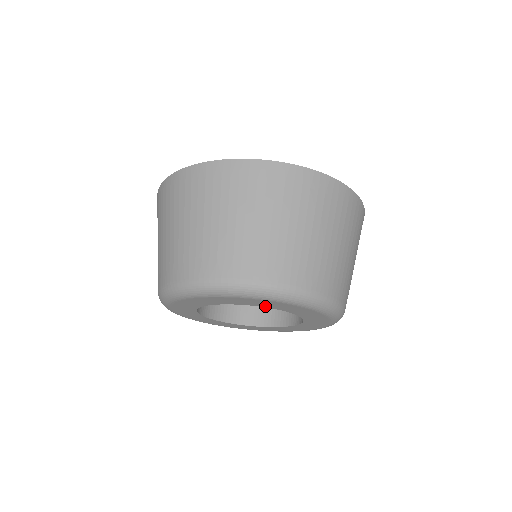
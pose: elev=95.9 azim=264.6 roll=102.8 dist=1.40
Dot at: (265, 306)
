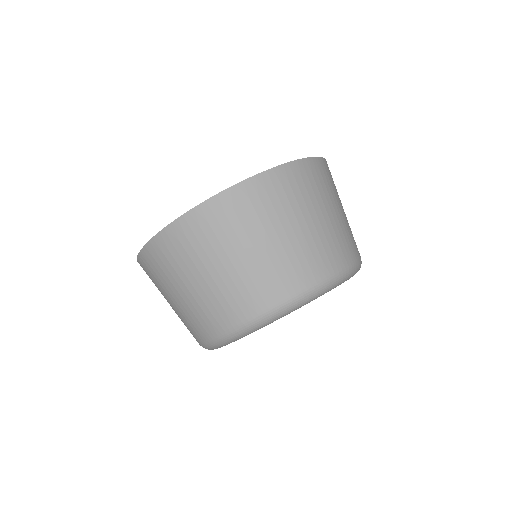
Dot at: occluded
